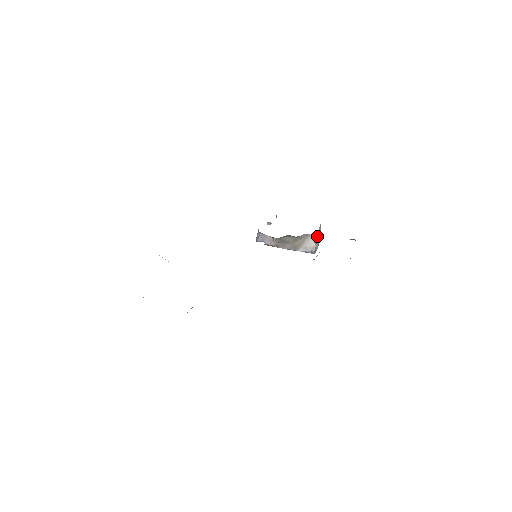
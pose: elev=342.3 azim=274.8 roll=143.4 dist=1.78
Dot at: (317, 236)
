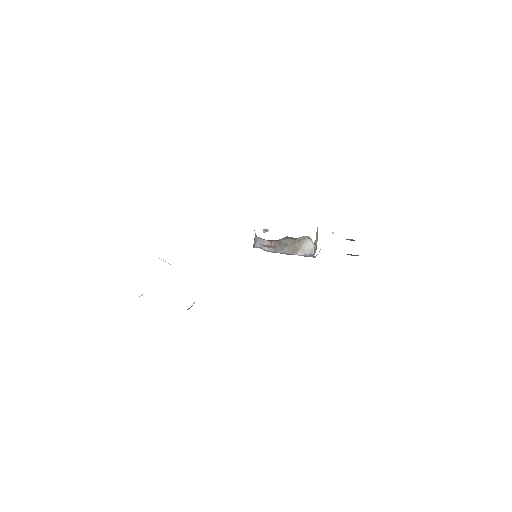
Dot at: occluded
